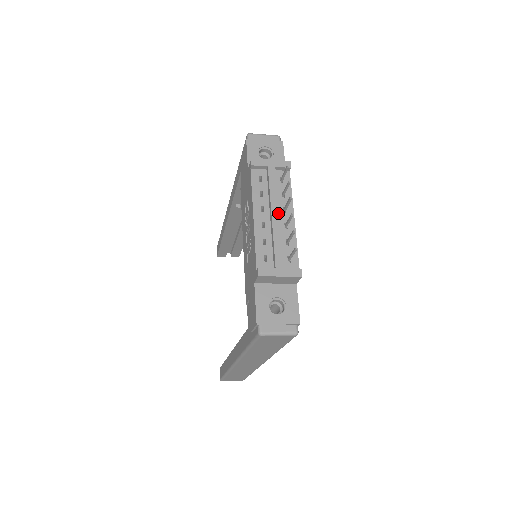
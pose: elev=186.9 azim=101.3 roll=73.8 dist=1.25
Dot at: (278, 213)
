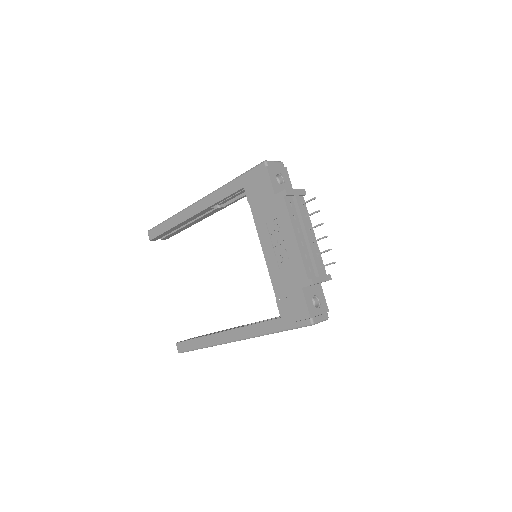
Dot at: occluded
